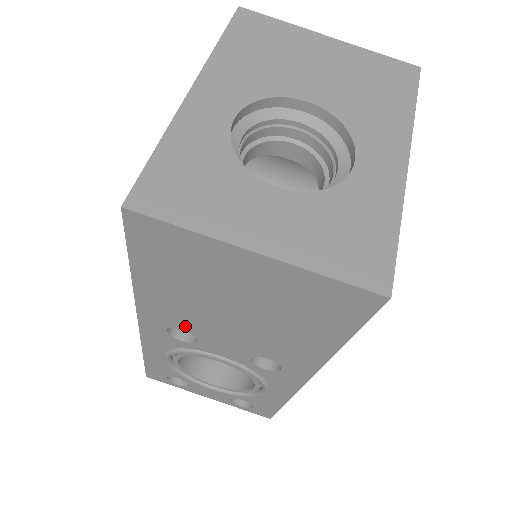
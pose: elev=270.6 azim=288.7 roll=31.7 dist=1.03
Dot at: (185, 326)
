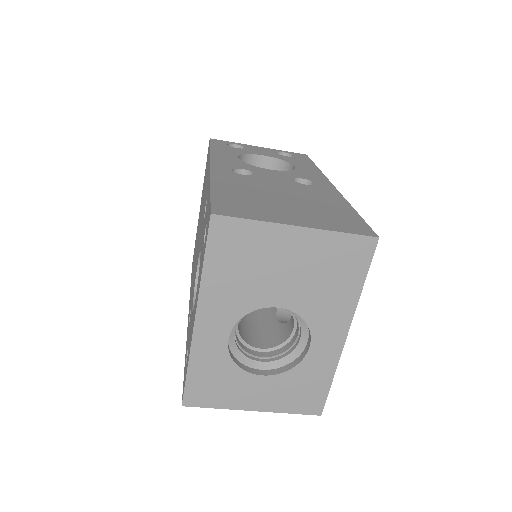
Dot at: occluded
